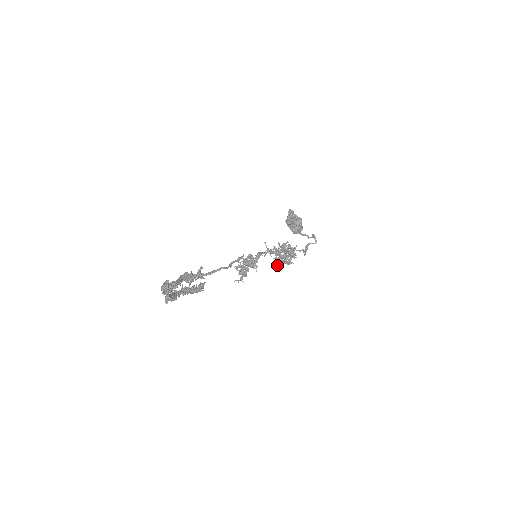
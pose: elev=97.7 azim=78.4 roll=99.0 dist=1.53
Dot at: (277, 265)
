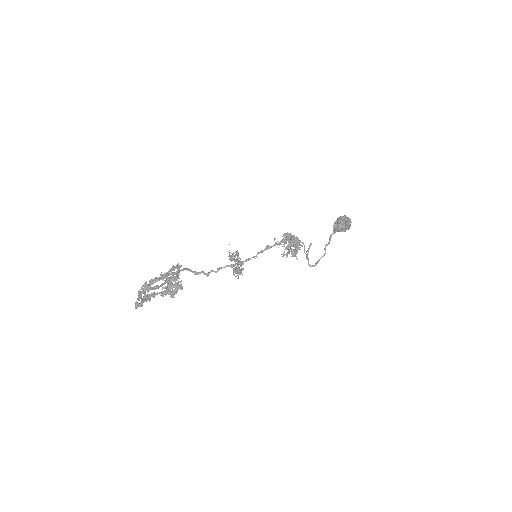
Dot at: (284, 236)
